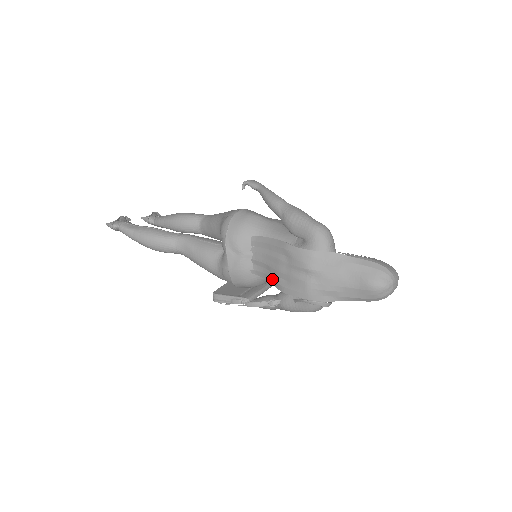
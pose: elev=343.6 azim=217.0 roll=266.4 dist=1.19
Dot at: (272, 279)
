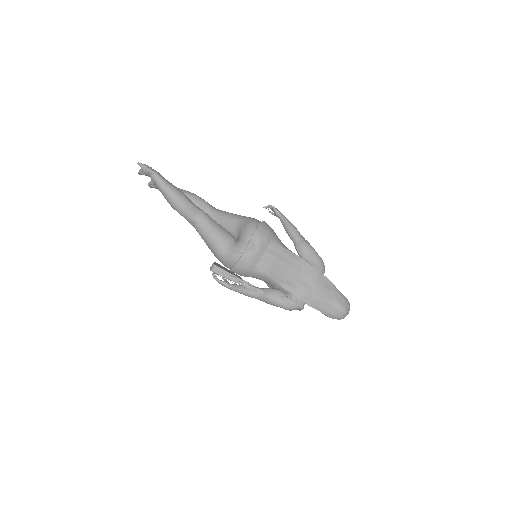
Dot at: (275, 276)
